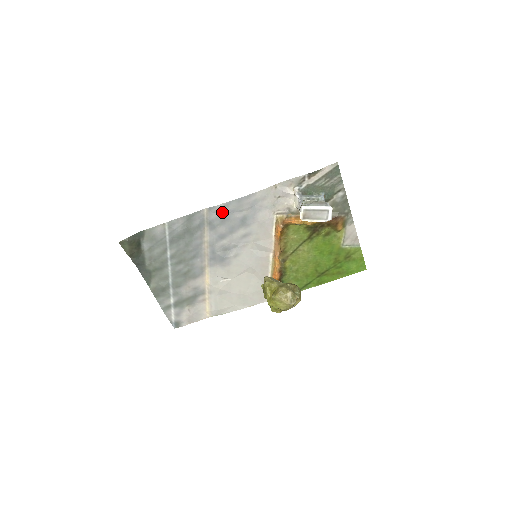
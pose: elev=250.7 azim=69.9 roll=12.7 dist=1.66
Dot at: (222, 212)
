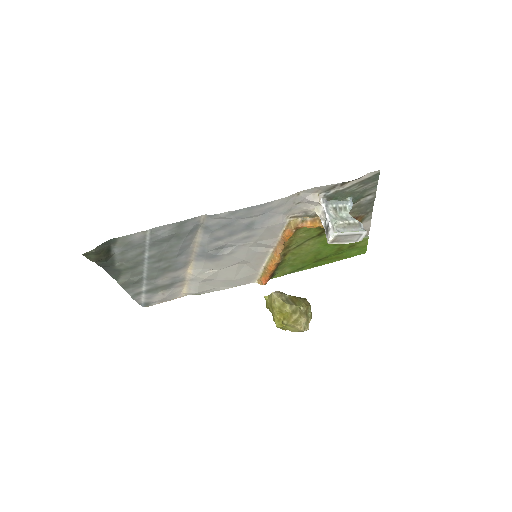
Dot at: (224, 219)
